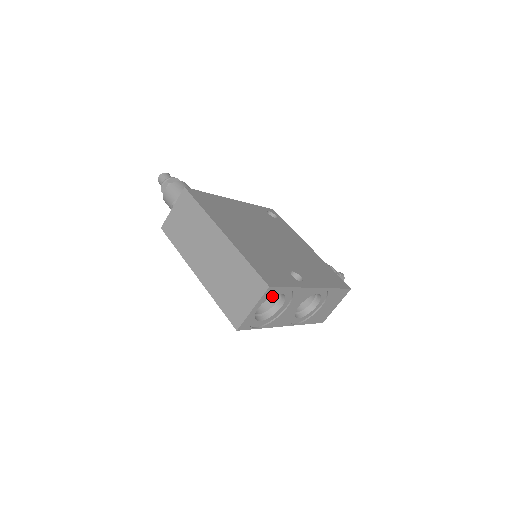
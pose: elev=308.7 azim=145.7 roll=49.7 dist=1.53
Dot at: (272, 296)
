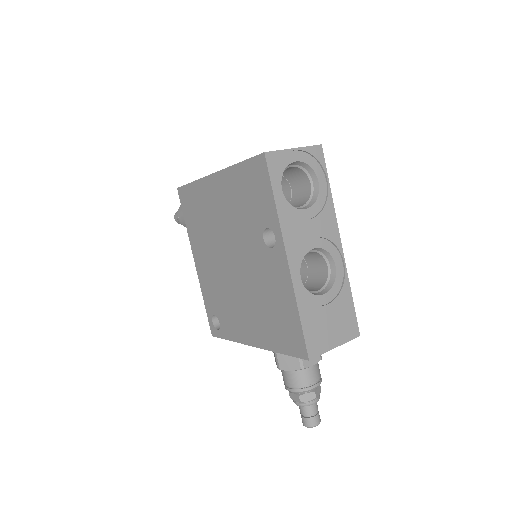
Dot at: occluded
